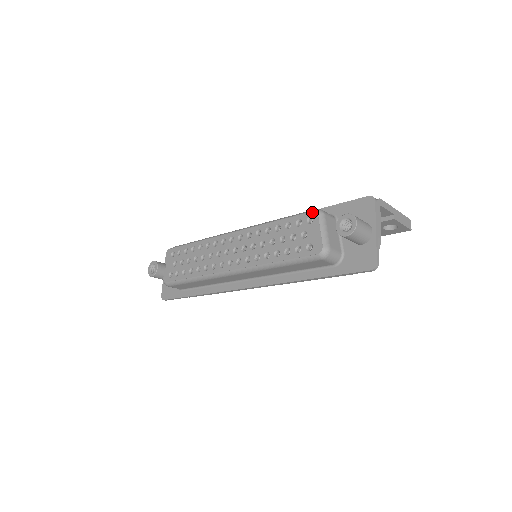
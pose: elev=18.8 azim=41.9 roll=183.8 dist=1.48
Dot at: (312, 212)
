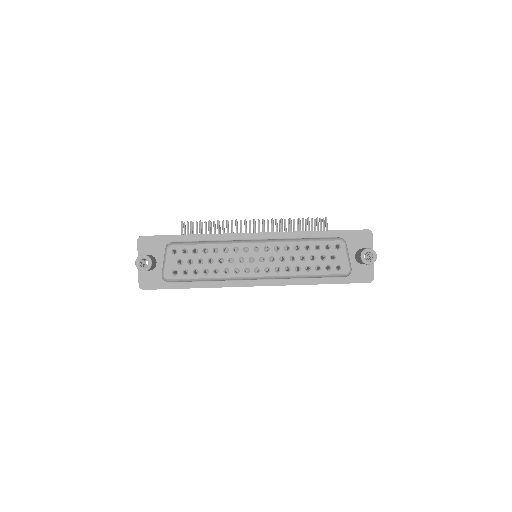
Dot at: (340, 241)
